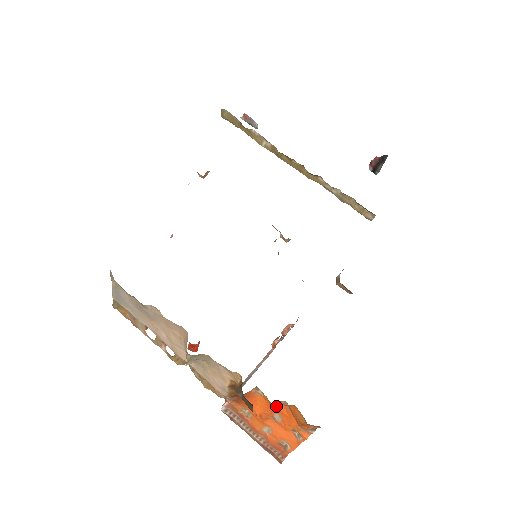
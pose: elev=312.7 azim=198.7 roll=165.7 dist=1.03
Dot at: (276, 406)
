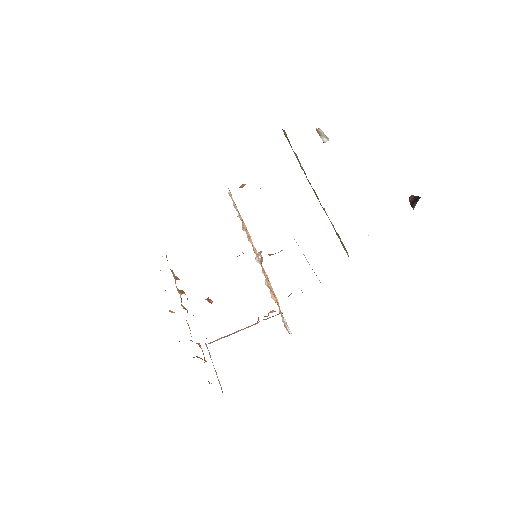
Dot at: occluded
